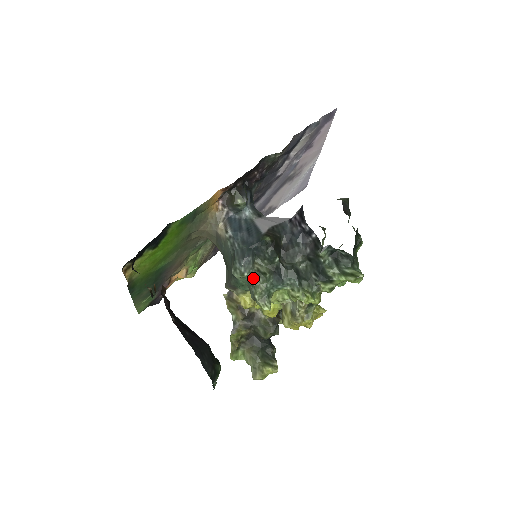
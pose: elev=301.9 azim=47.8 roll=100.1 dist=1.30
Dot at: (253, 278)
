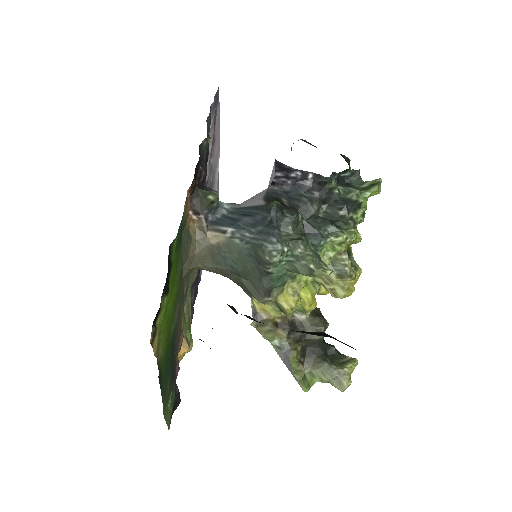
Dot at: (293, 251)
